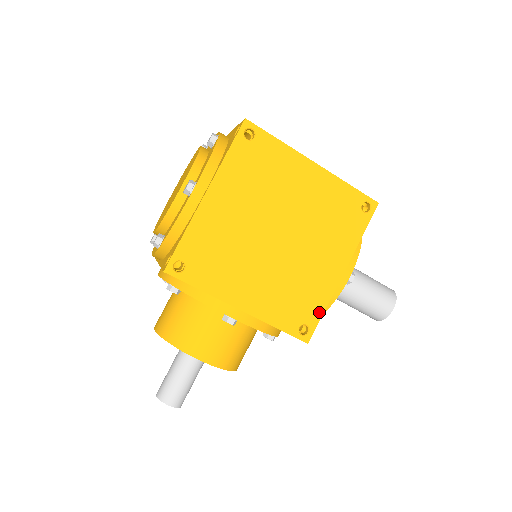
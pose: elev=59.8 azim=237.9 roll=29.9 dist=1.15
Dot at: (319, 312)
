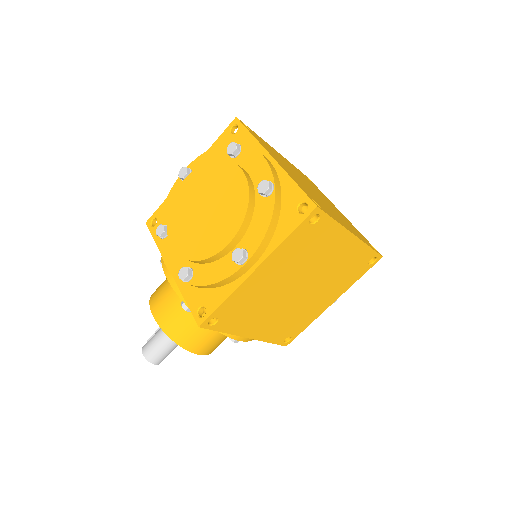
Dot at: (303, 328)
